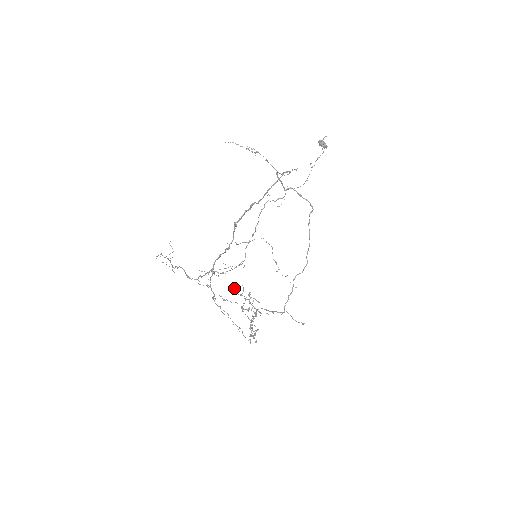
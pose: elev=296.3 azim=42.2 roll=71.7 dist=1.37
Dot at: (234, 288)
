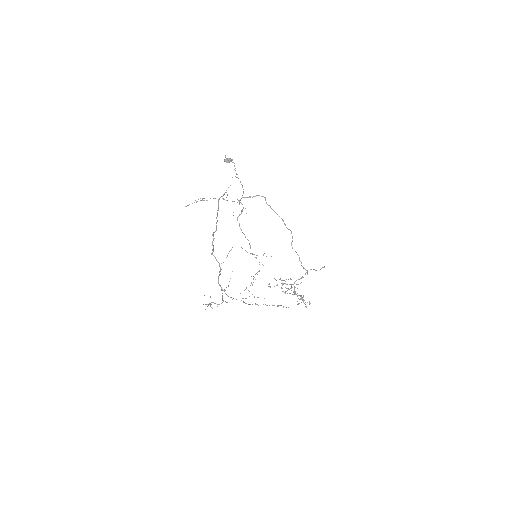
Dot at: occluded
